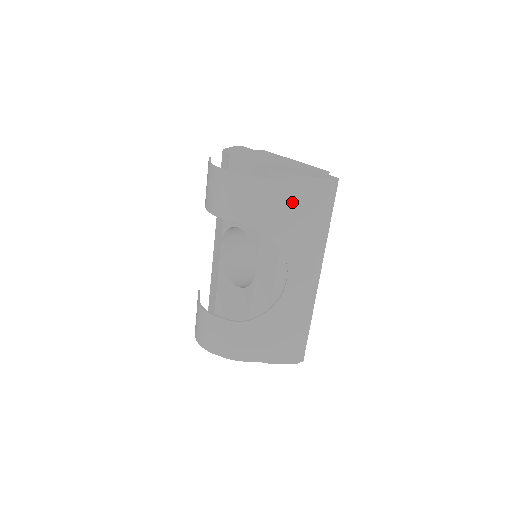
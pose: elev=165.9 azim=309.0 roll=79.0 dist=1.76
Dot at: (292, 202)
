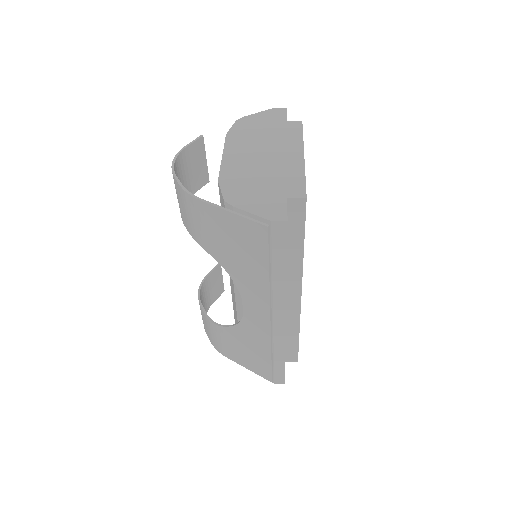
Dot at: (229, 233)
